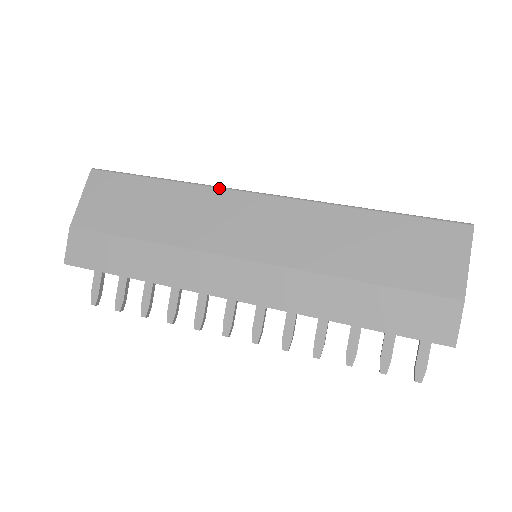
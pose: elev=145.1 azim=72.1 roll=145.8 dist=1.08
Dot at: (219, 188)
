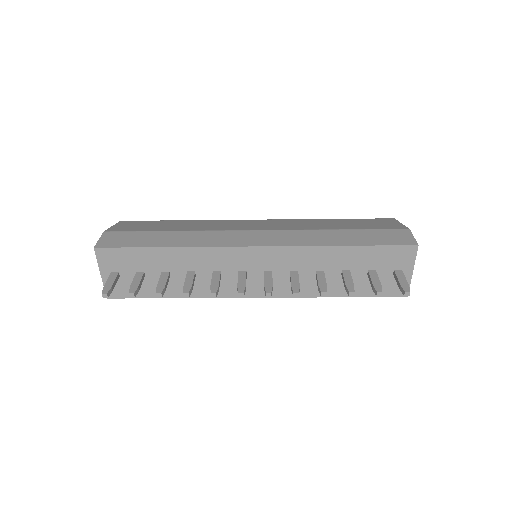
Dot at: (225, 220)
